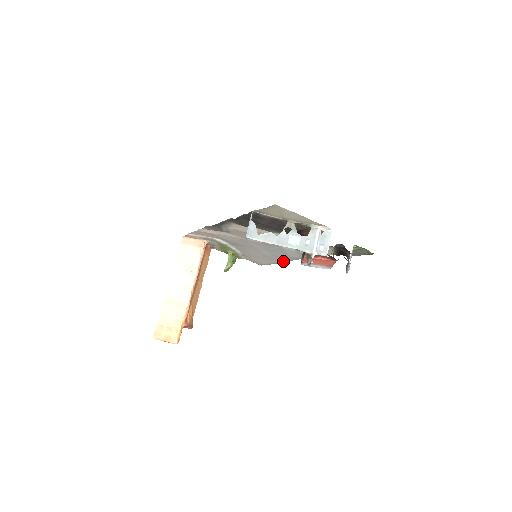
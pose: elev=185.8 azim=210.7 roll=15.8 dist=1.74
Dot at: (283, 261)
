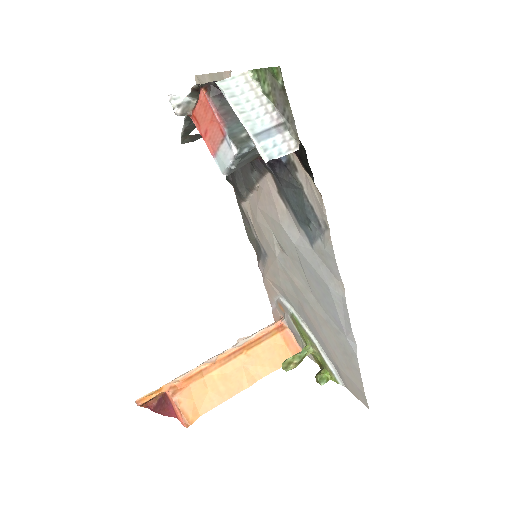
Dot at: (356, 344)
